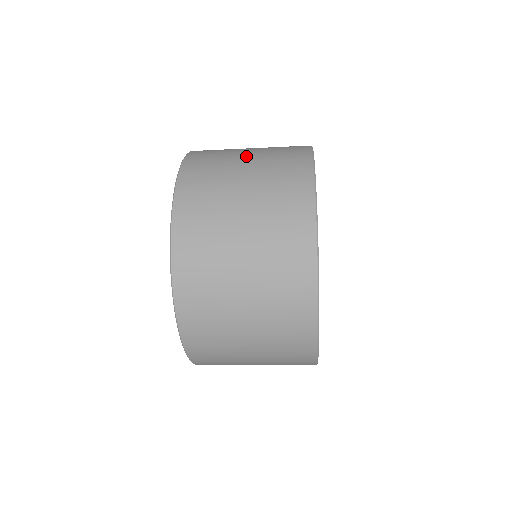
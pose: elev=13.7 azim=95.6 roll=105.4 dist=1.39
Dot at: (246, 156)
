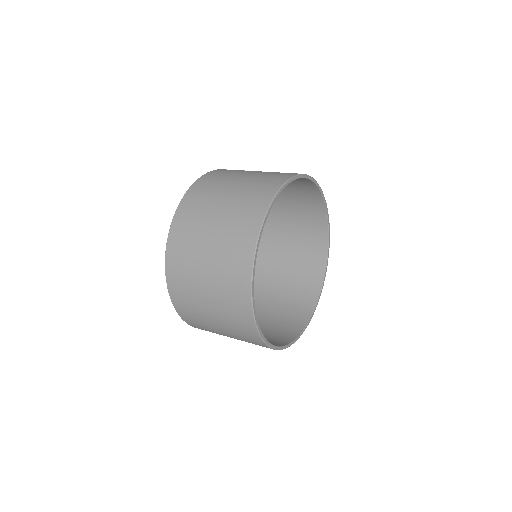
Dot at: (233, 185)
